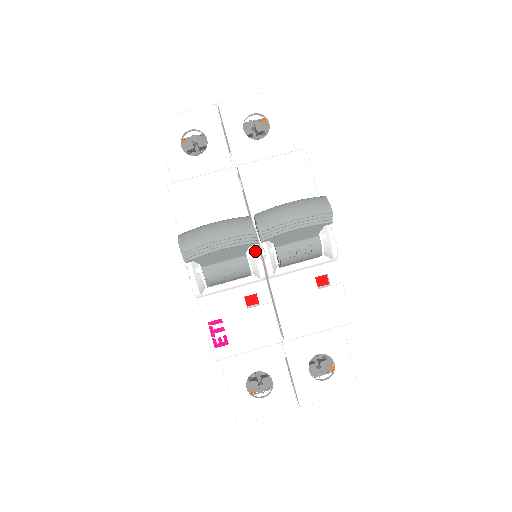
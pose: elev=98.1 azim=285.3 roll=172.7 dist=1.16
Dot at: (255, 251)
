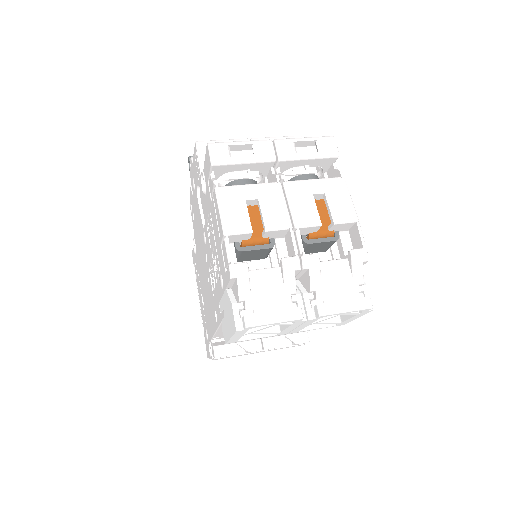
Dot at: occluded
